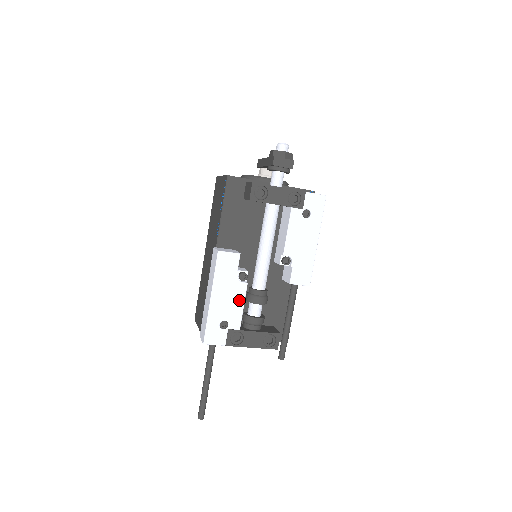
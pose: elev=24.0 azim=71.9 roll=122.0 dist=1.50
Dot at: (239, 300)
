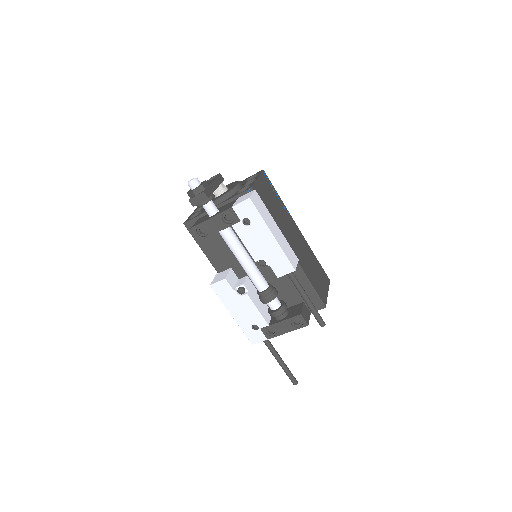
Dot at: (251, 308)
